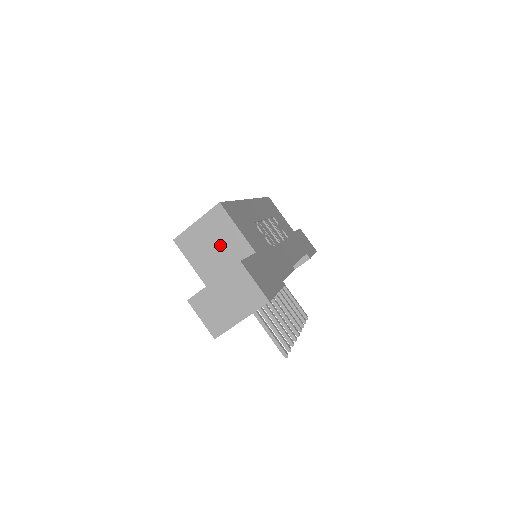
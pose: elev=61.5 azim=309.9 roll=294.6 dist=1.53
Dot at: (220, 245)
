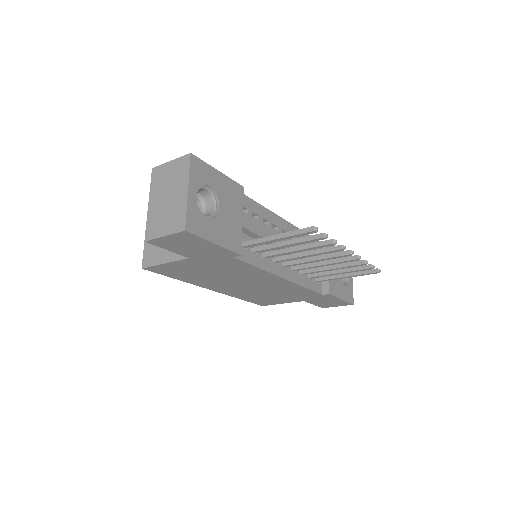
Dot at: occluded
